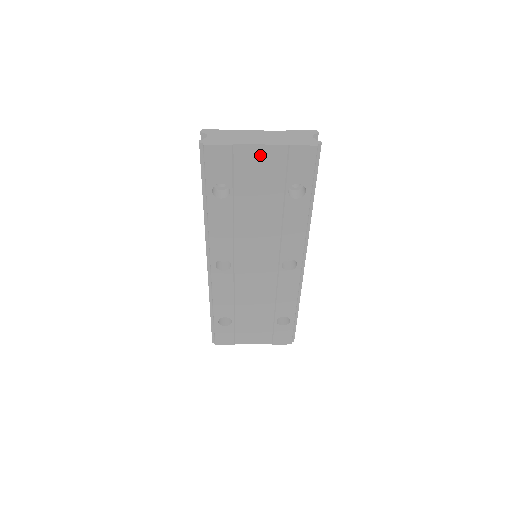
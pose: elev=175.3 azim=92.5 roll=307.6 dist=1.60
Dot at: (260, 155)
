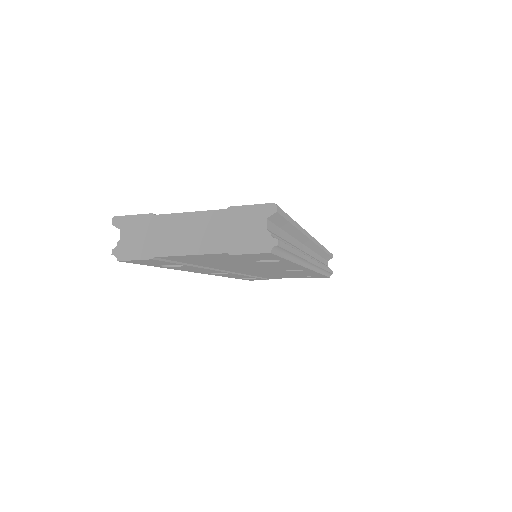
Dot at: (196, 256)
